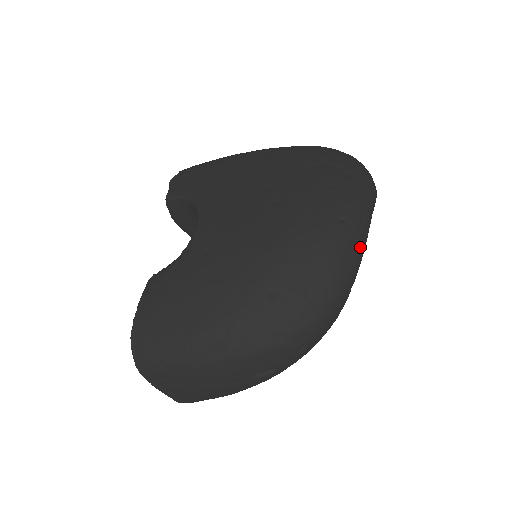
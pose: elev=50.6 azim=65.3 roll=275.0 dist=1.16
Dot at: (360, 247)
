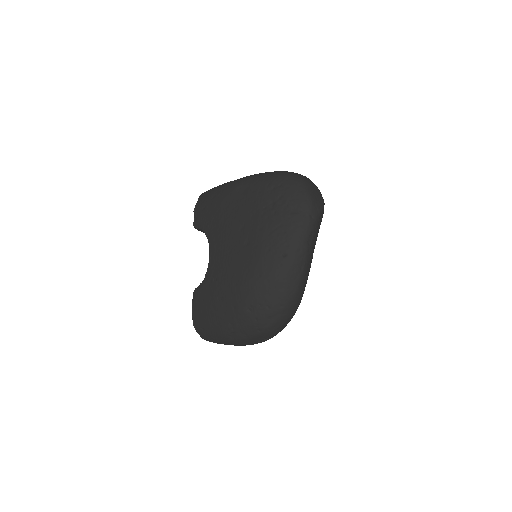
Dot at: (300, 268)
